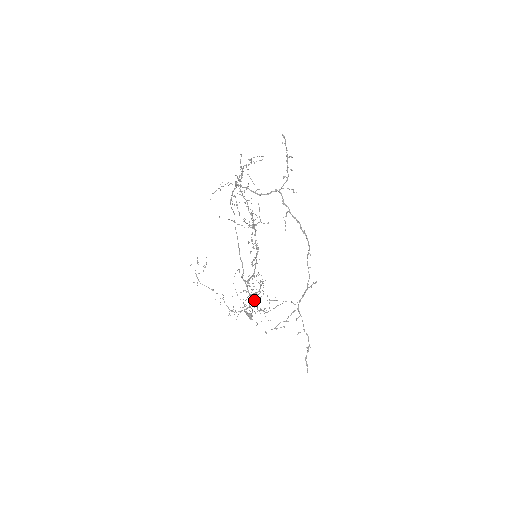
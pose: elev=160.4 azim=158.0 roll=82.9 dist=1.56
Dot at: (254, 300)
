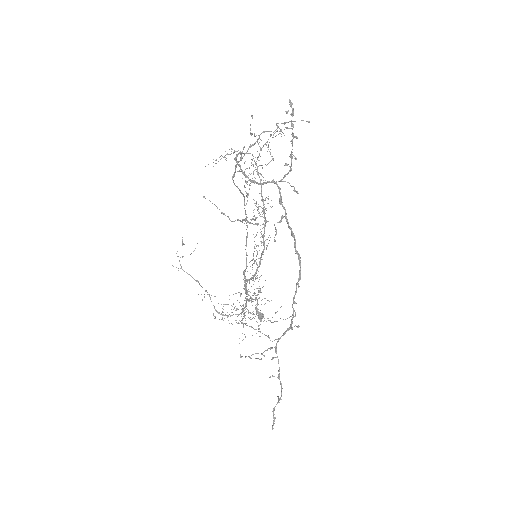
Dot at: (255, 305)
